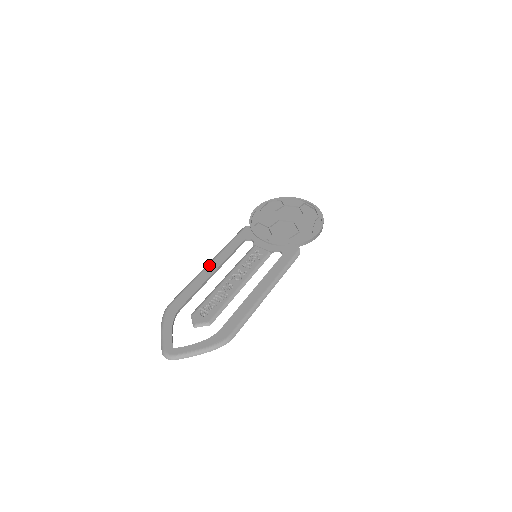
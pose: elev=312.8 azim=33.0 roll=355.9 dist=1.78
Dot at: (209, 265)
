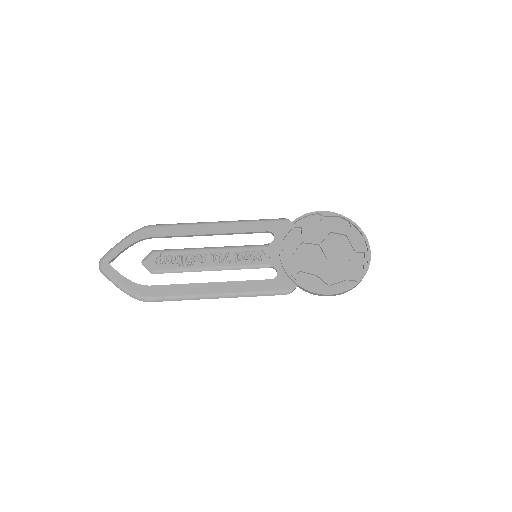
Dot at: (215, 224)
